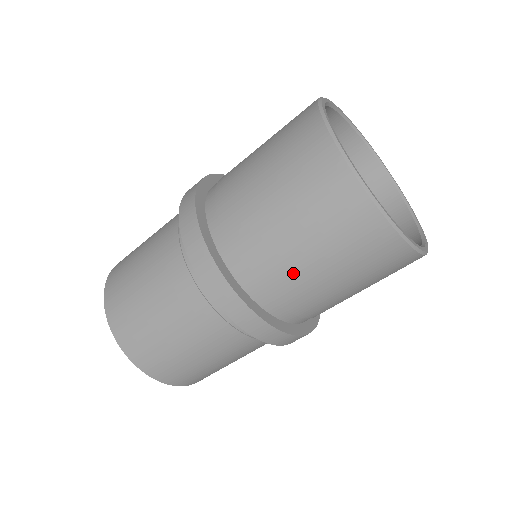
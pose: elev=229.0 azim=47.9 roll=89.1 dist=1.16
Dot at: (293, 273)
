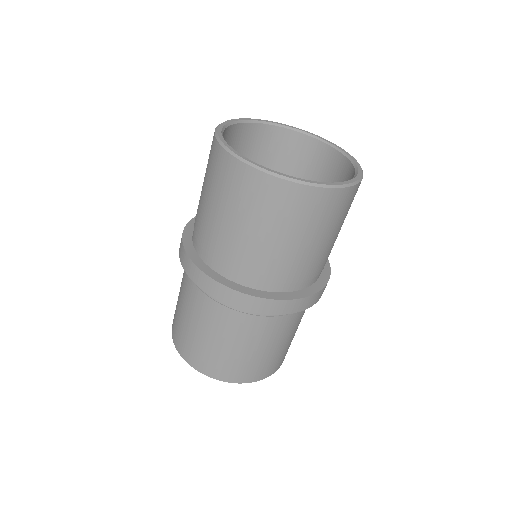
Dot at: (308, 259)
